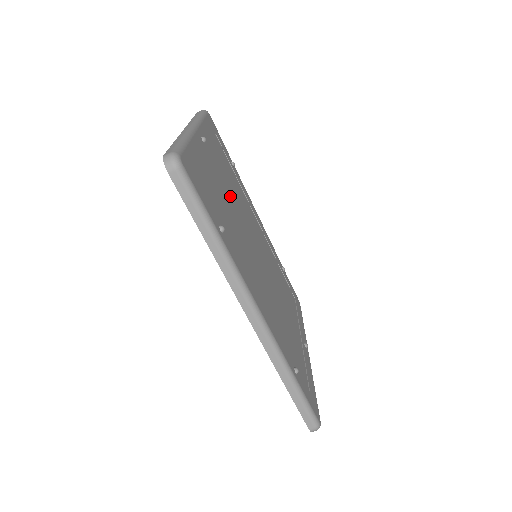
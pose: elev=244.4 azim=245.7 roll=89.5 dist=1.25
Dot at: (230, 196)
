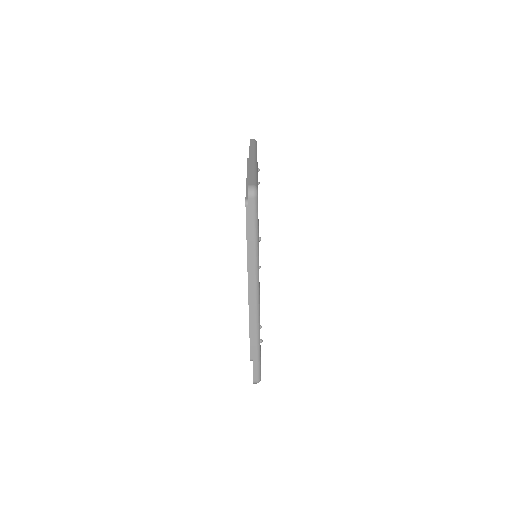
Dot at: occluded
